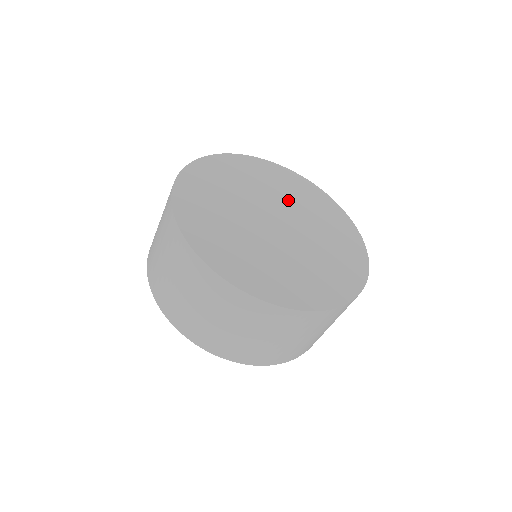
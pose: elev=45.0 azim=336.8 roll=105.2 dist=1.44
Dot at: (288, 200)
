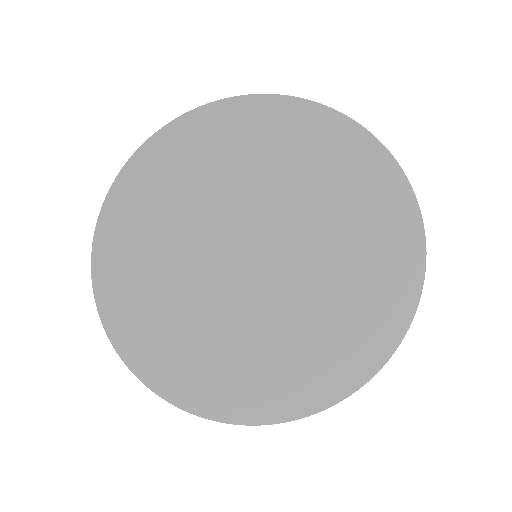
Dot at: (289, 201)
